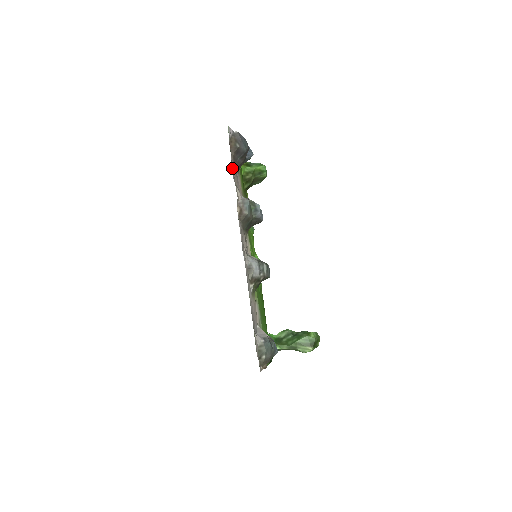
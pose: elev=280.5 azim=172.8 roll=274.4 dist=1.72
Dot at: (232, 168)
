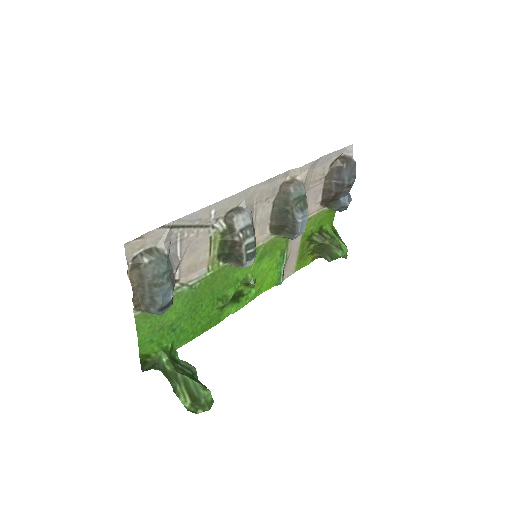
Dot at: (322, 166)
